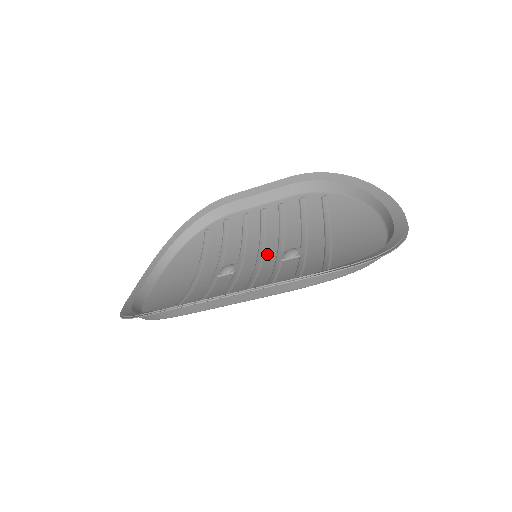
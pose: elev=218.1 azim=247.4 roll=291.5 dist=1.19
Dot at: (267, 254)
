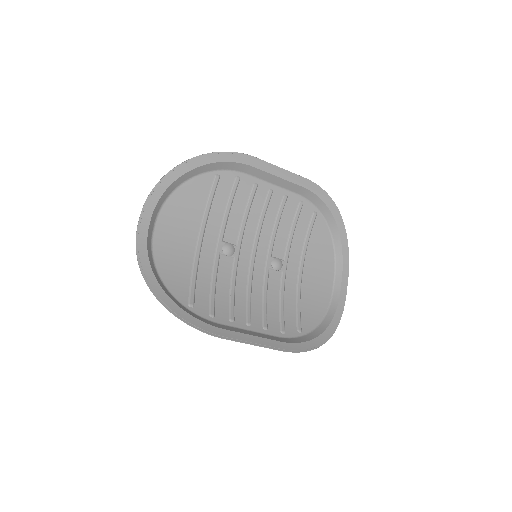
Dot at: (260, 249)
